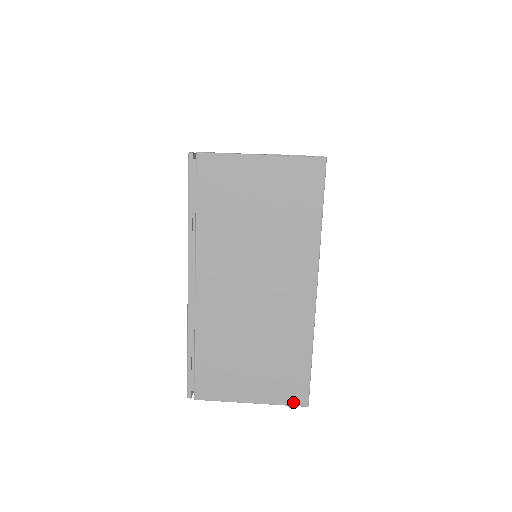
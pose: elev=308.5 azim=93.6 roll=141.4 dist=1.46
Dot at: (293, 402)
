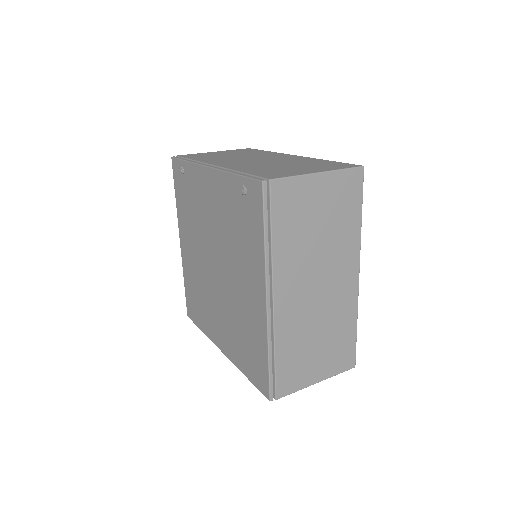
Dot at: (350, 167)
